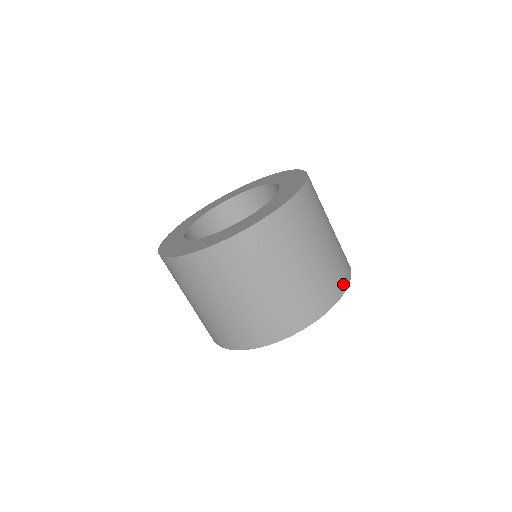
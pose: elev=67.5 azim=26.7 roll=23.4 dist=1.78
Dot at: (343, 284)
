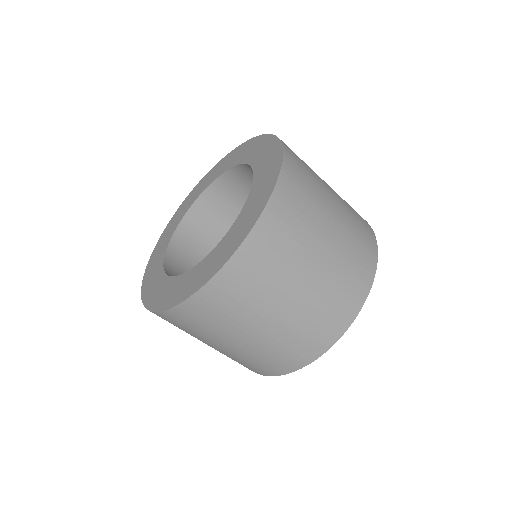
Dot at: (371, 261)
